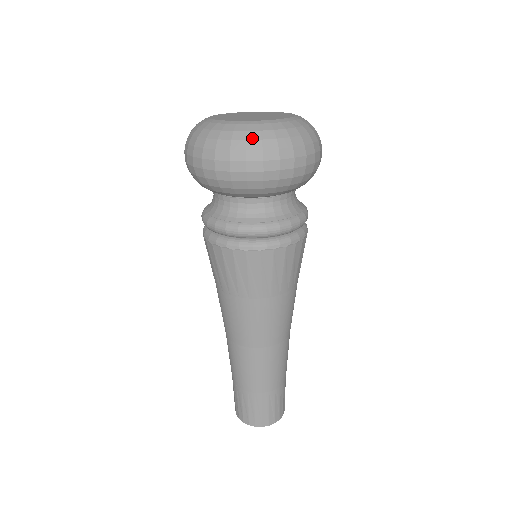
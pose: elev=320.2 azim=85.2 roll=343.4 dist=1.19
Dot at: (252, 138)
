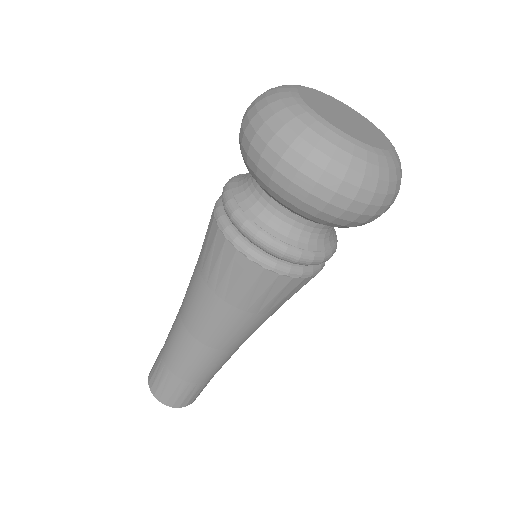
Dot at: (383, 178)
